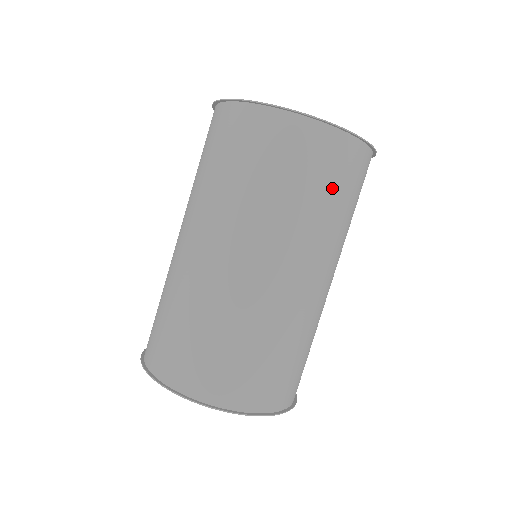
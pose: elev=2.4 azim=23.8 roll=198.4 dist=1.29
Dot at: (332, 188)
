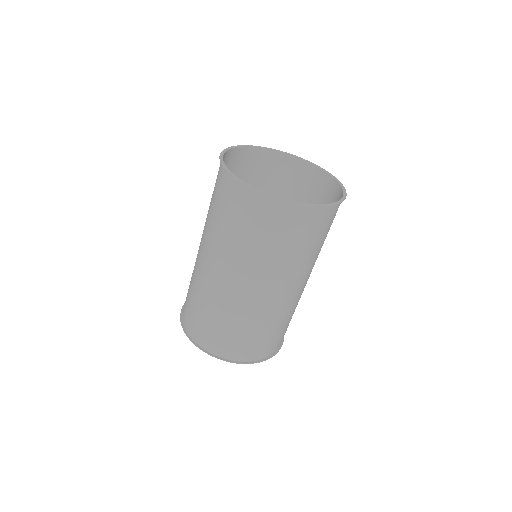
Dot at: (247, 227)
